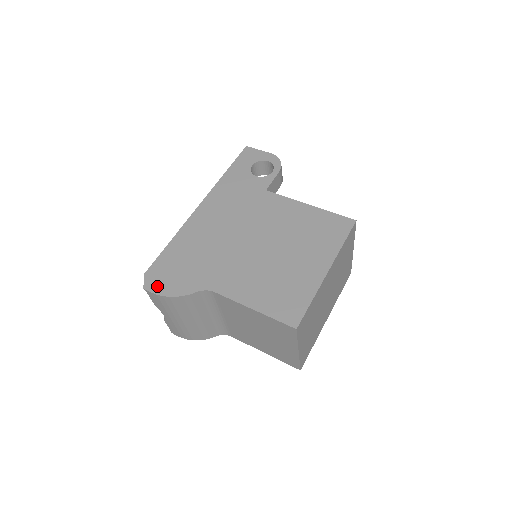
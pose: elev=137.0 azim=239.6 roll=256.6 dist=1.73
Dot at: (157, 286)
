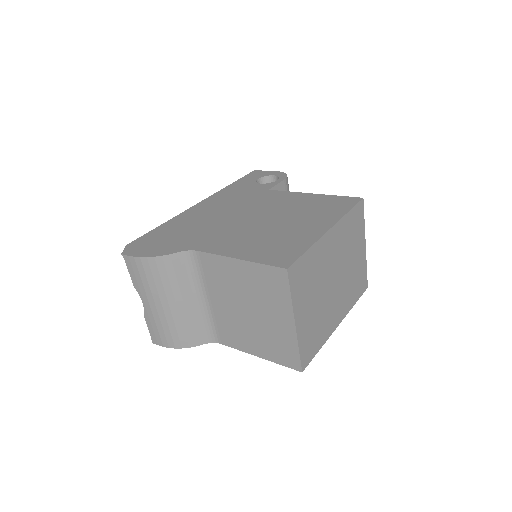
Dot at: (137, 251)
